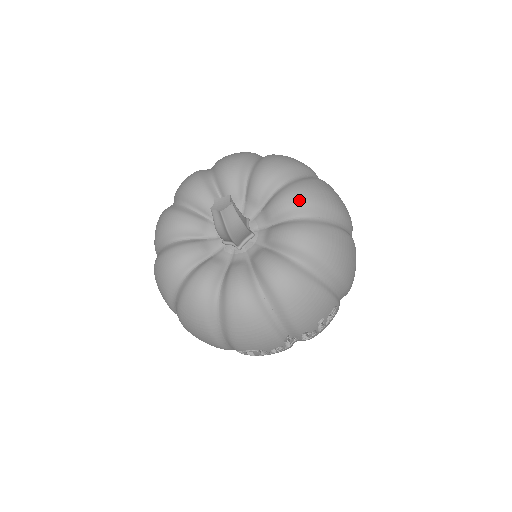
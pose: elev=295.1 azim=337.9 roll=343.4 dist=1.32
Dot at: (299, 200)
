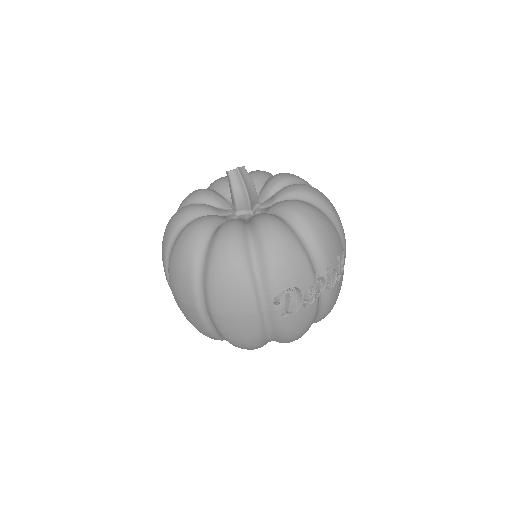
Dot at: (288, 175)
